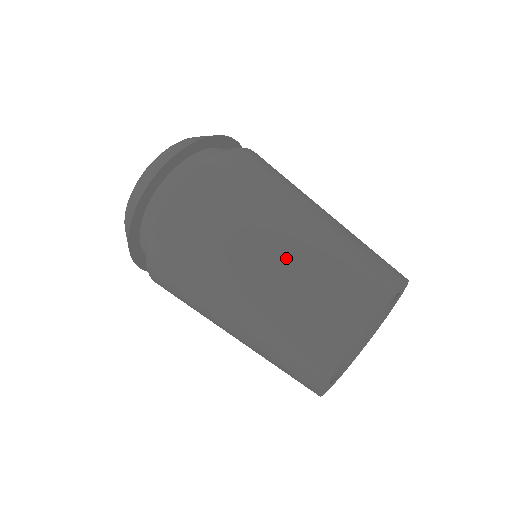
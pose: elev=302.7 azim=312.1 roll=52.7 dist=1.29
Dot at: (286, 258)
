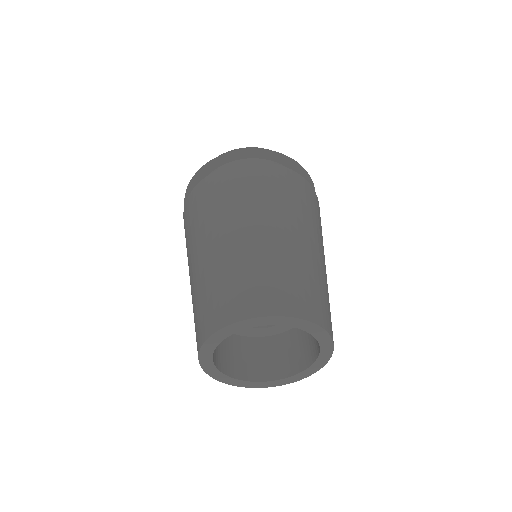
Dot at: (217, 253)
